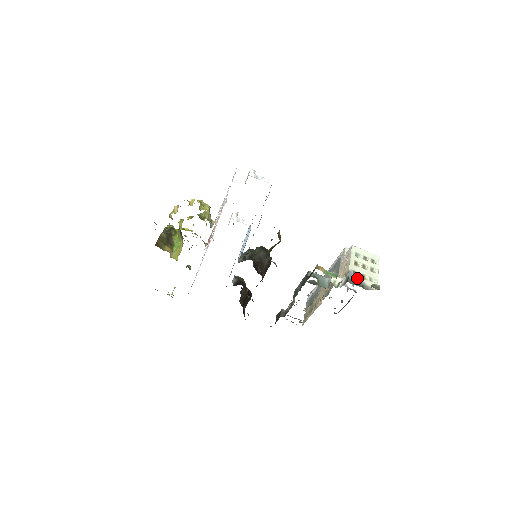
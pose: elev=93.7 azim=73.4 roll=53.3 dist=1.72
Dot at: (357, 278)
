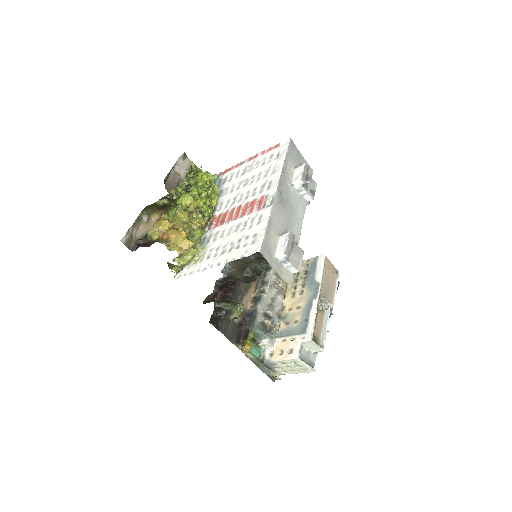
Dot at: (272, 366)
